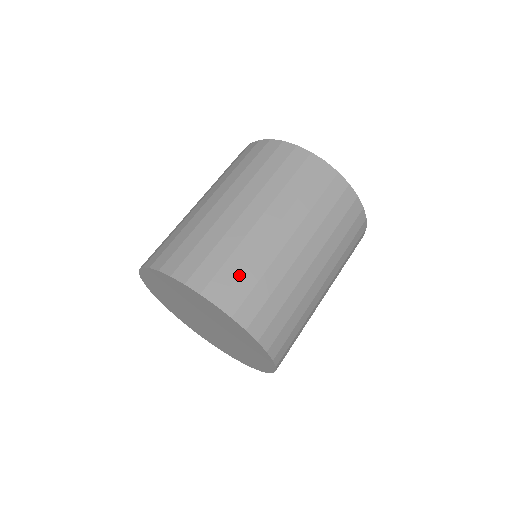
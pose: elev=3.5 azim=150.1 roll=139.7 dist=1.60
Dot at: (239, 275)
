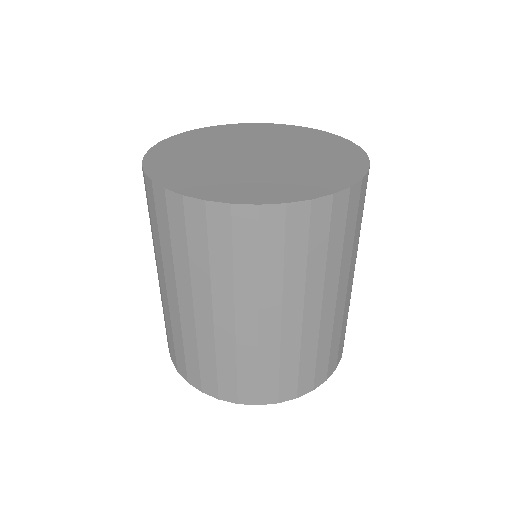
Dot at: (216, 371)
